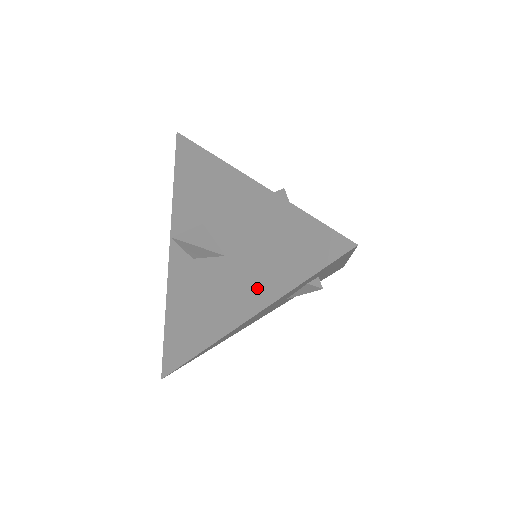
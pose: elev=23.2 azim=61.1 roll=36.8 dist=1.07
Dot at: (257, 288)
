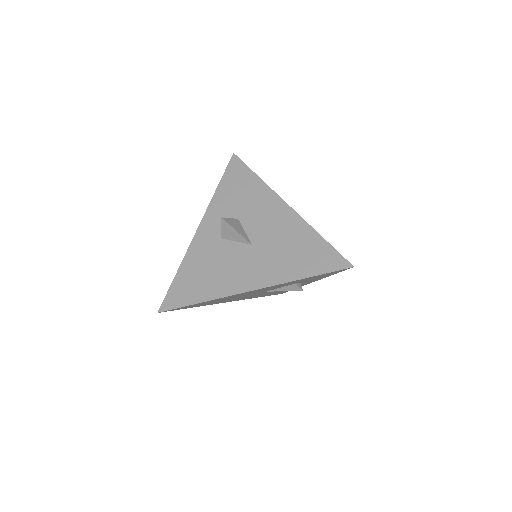
Dot at: (273, 271)
